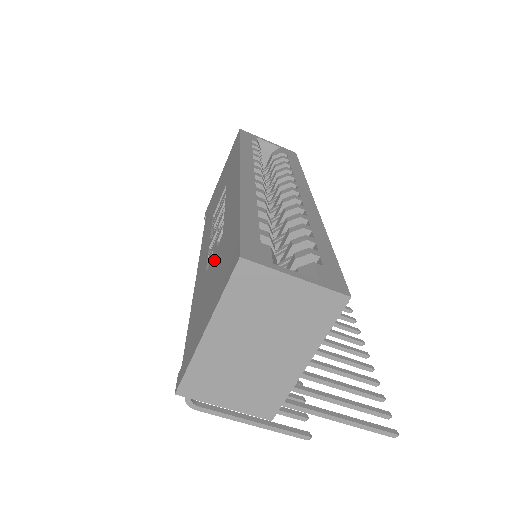
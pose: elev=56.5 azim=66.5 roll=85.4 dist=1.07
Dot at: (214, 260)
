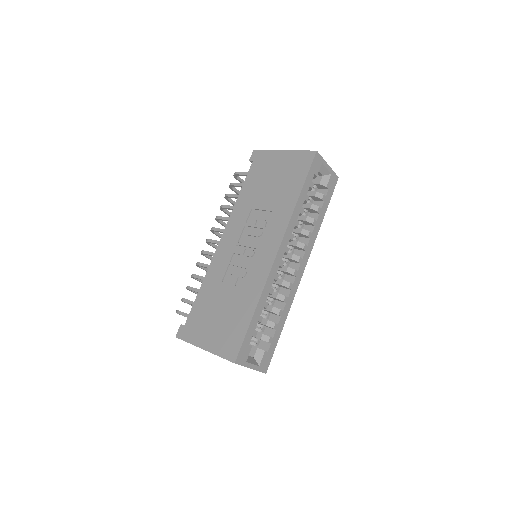
Dot at: (229, 296)
